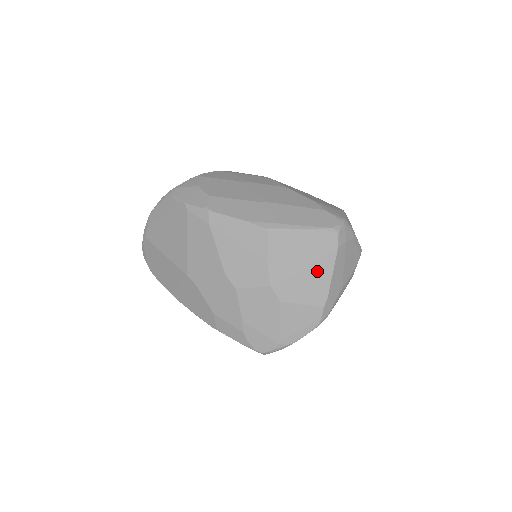
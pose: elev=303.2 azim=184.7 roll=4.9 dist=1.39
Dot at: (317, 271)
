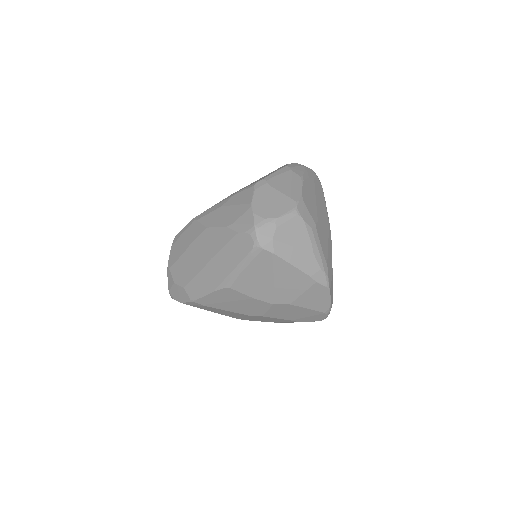
Dot at: (283, 274)
